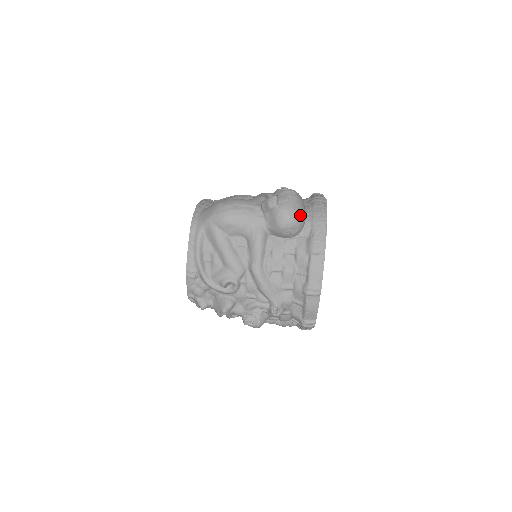
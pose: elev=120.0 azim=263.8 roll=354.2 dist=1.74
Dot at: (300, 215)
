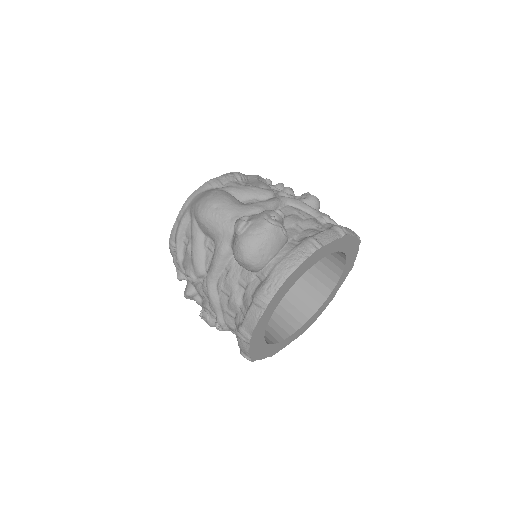
Dot at: (259, 256)
